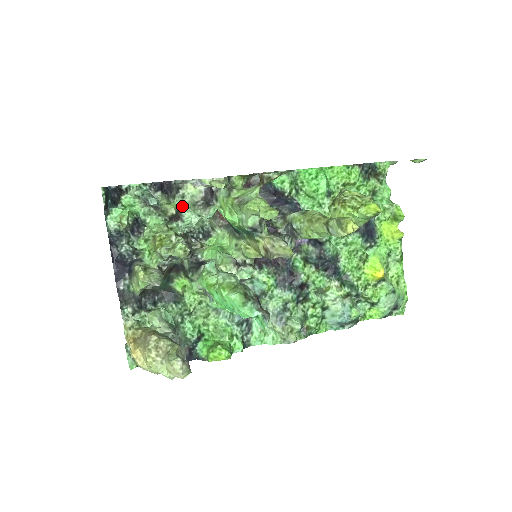
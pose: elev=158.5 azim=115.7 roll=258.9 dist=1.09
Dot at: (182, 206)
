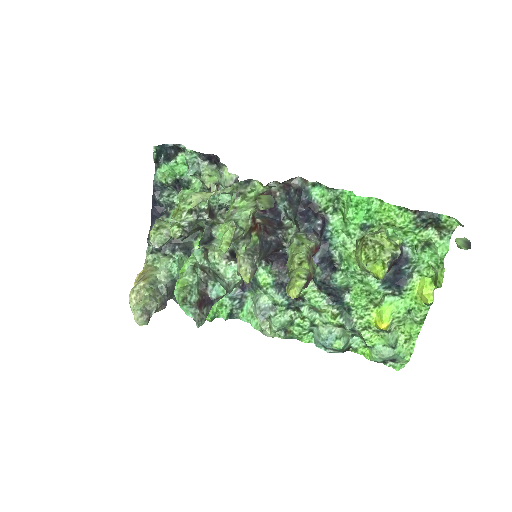
Dot at: (220, 182)
